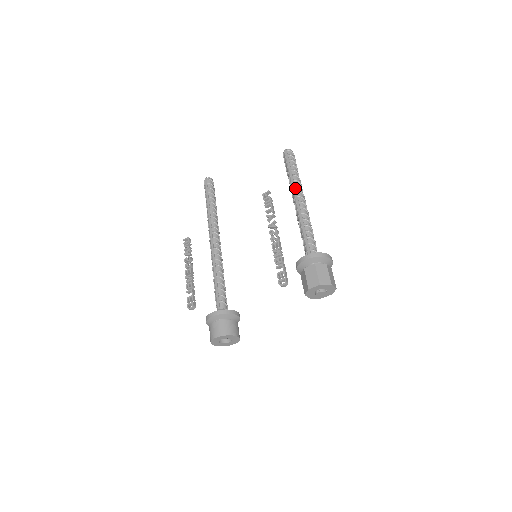
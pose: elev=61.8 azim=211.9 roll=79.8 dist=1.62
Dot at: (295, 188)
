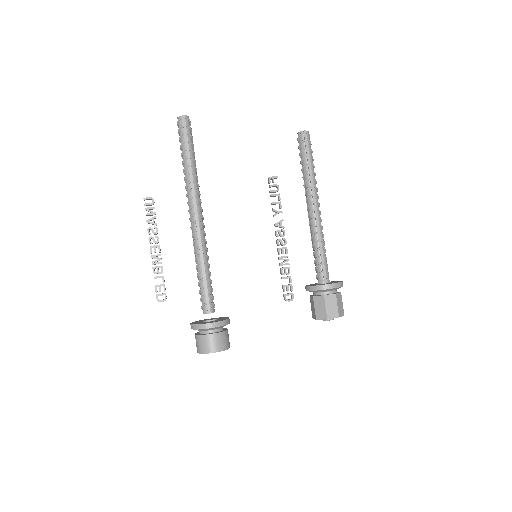
Dot at: (314, 190)
